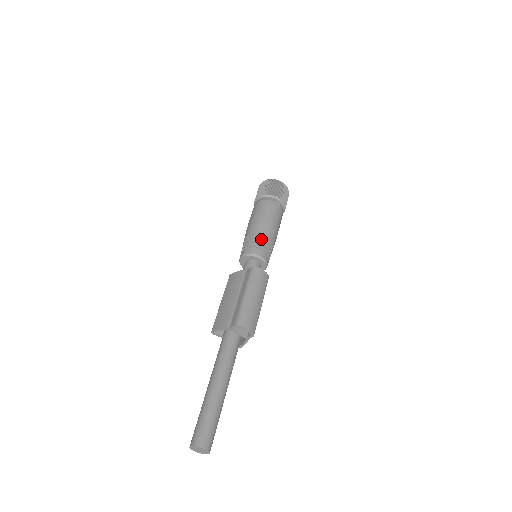
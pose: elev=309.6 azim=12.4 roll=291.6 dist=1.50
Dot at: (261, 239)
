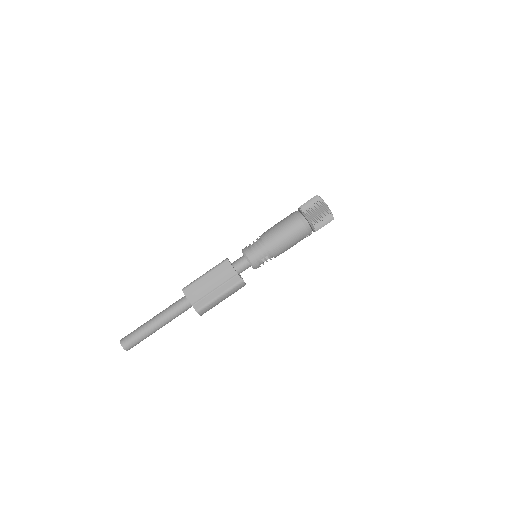
Dot at: (269, 258)
